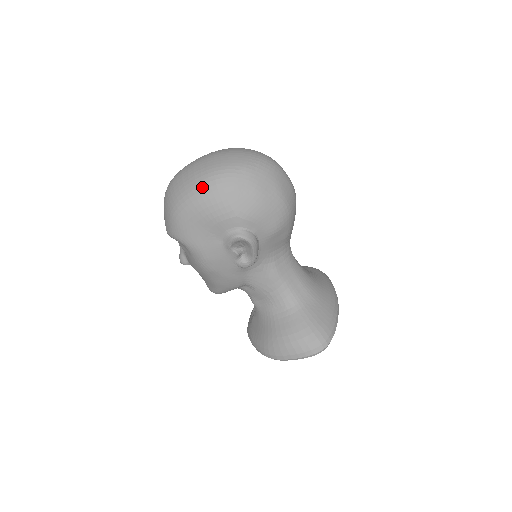
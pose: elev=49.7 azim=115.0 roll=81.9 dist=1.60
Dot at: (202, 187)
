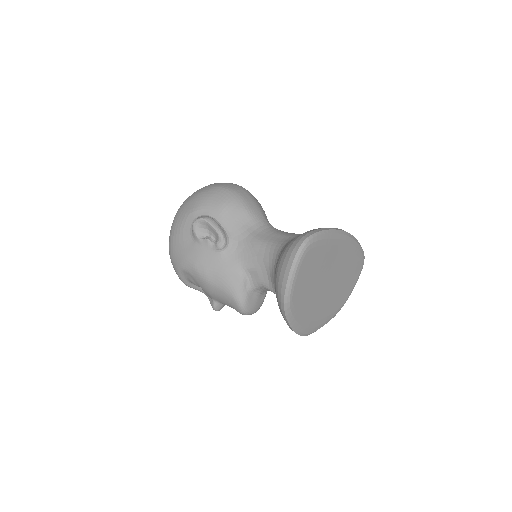
Dot at: (172, 223)
